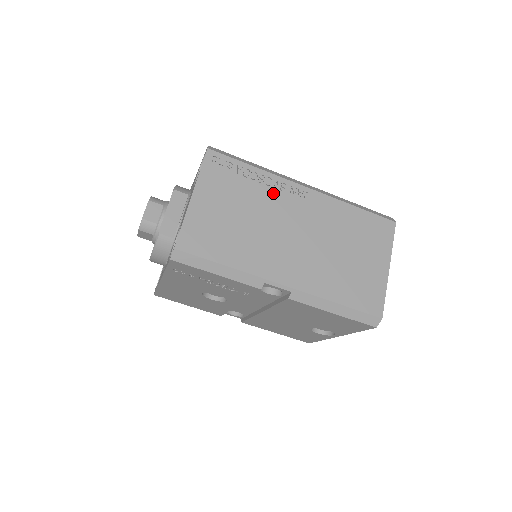
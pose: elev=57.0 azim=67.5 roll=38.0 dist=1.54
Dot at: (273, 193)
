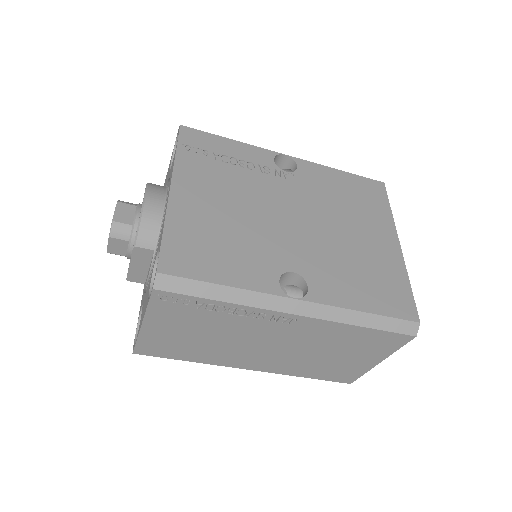
Dot at: (246, 321)
